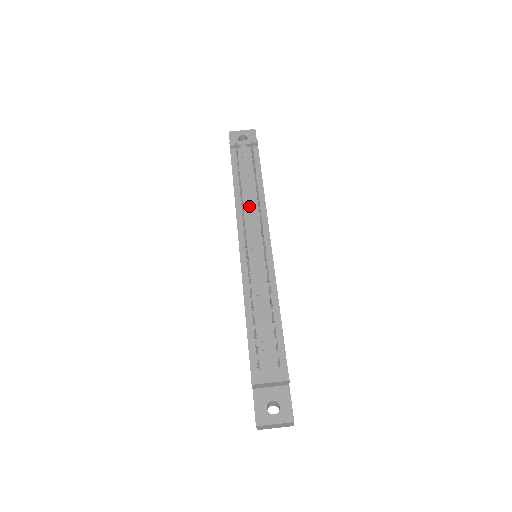
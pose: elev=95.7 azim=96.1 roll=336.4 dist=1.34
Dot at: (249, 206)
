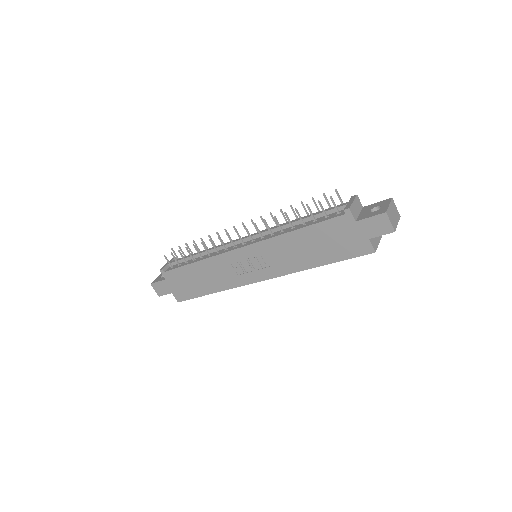
Dot at: (216, 247)
